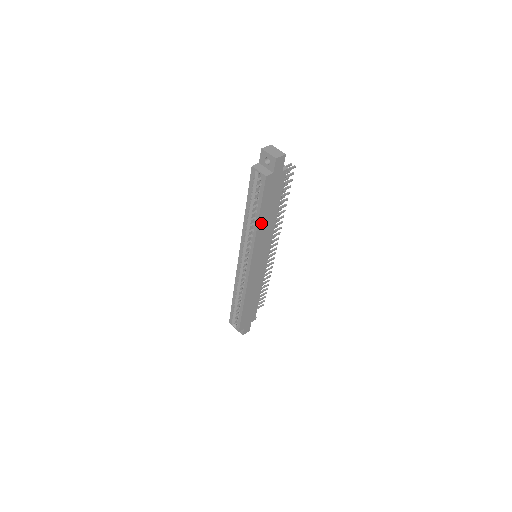
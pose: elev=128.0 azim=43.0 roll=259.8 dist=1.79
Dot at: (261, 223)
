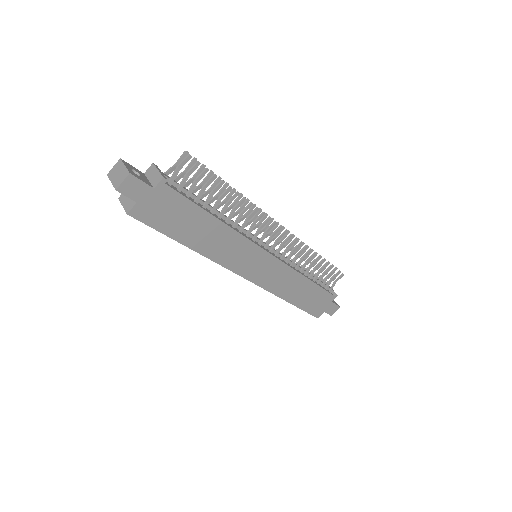
Dot at: (199, 245)
